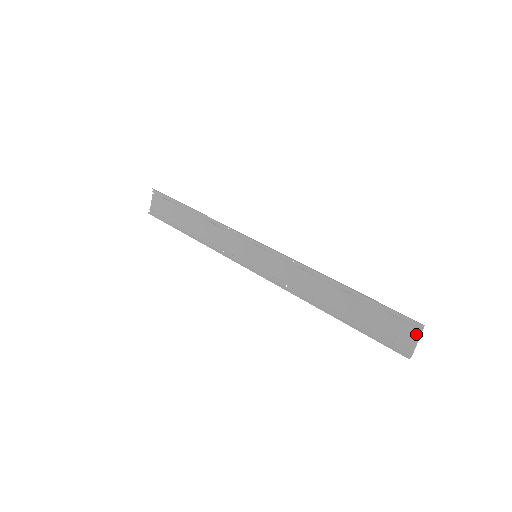
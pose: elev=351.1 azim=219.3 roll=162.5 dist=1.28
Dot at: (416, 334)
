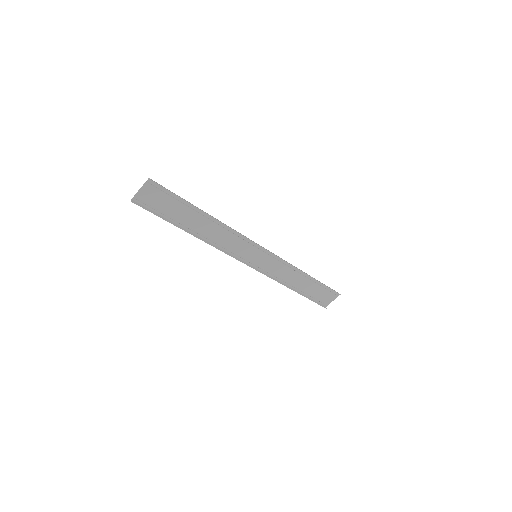
Dot at: (335, 298)
